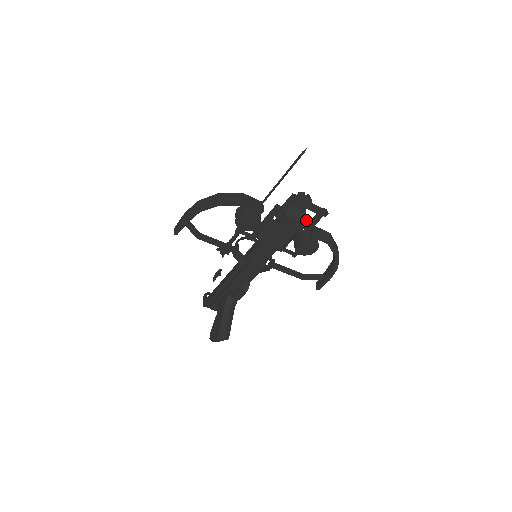
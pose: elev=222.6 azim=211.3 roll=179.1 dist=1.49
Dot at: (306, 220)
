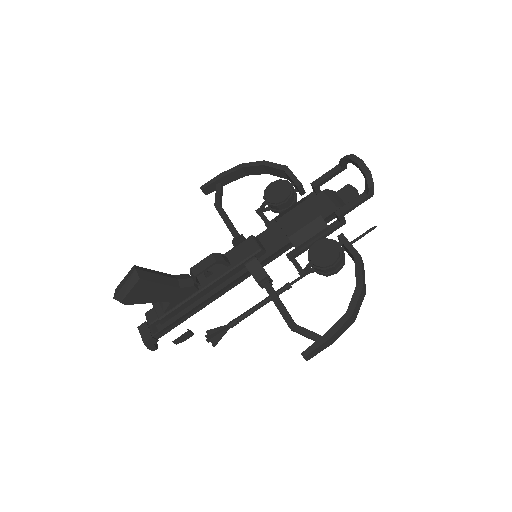
Dot at: occluded
